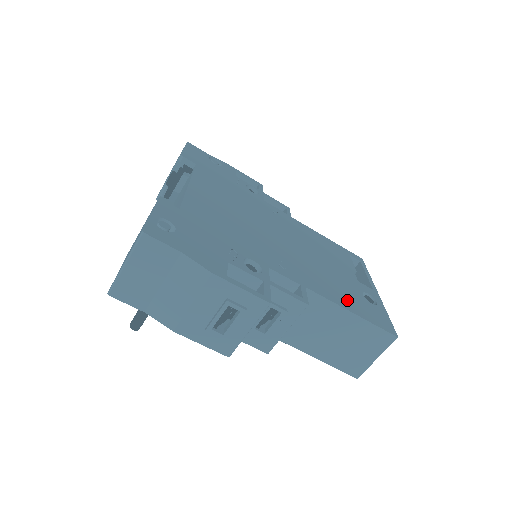
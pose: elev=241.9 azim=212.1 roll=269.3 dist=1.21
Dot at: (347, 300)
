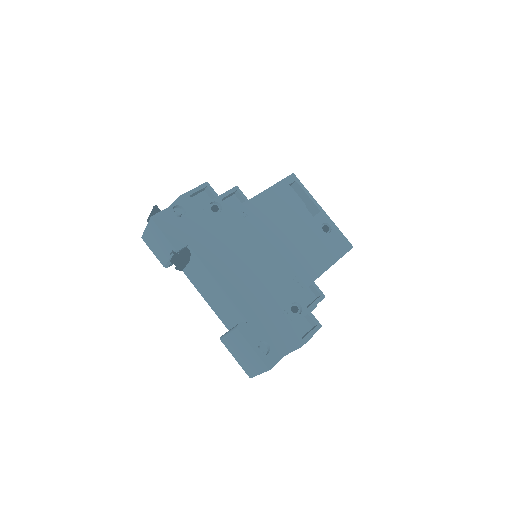
Dot at: (326, 255)
